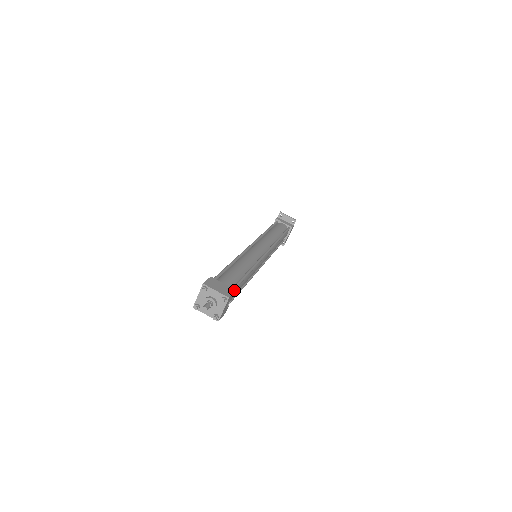
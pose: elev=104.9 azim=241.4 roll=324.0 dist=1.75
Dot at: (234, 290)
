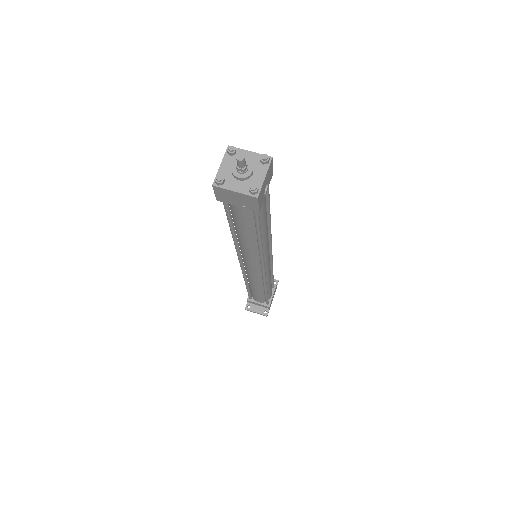
Dot at: occluded
